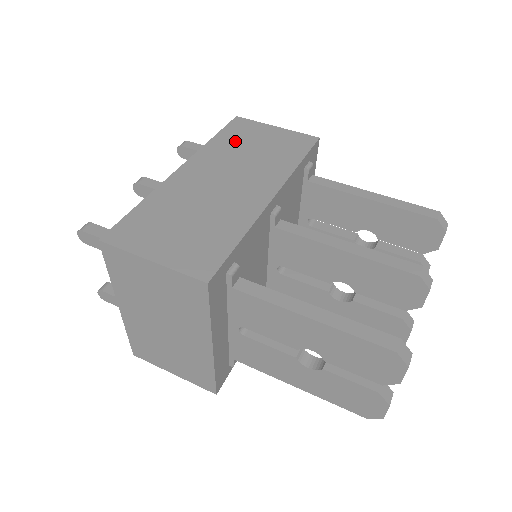
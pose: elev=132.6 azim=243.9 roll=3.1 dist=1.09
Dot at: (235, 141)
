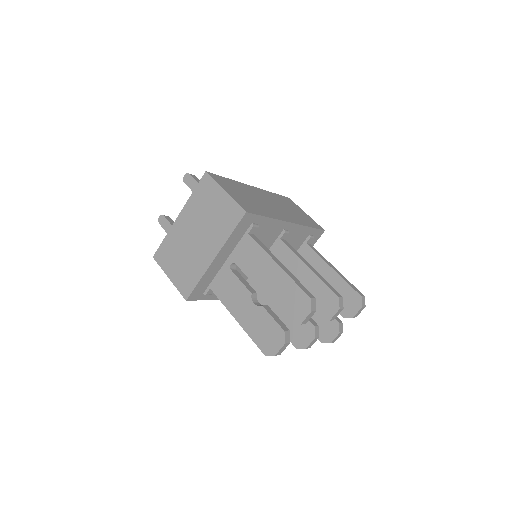
Dot at: (284, 201)
